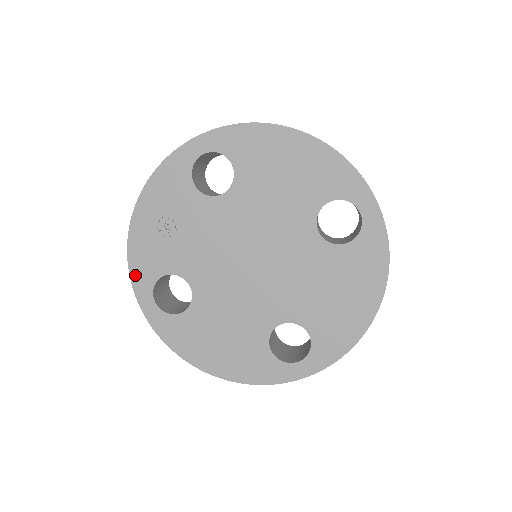
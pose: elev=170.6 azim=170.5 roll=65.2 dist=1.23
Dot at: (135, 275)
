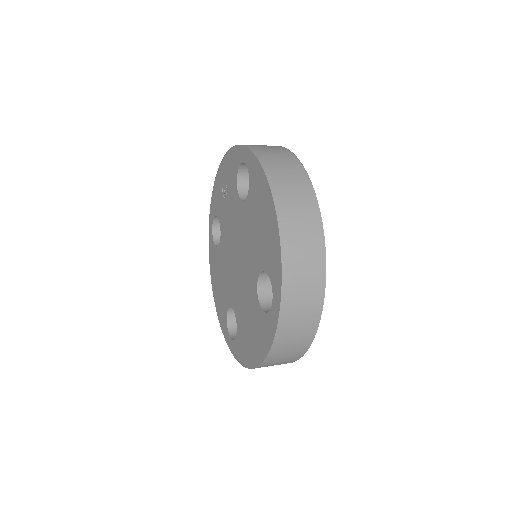
Dot at: (212, 202)
